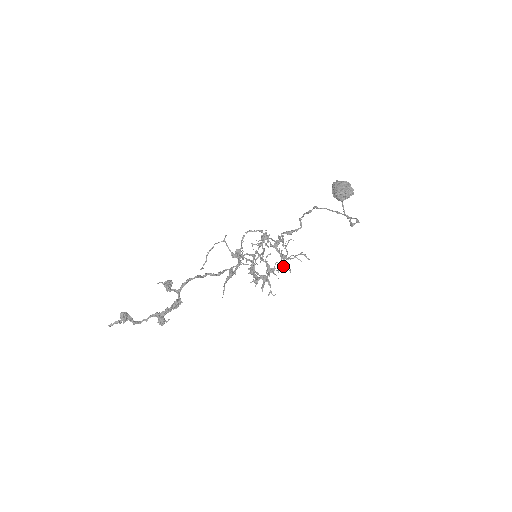
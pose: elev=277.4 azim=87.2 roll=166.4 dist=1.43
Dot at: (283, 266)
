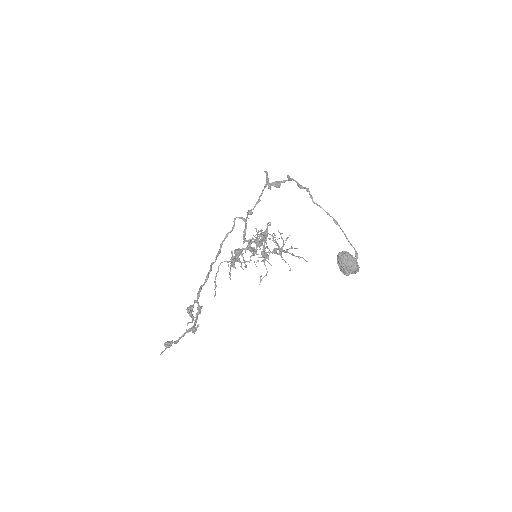
Dot at: (281, 254)
